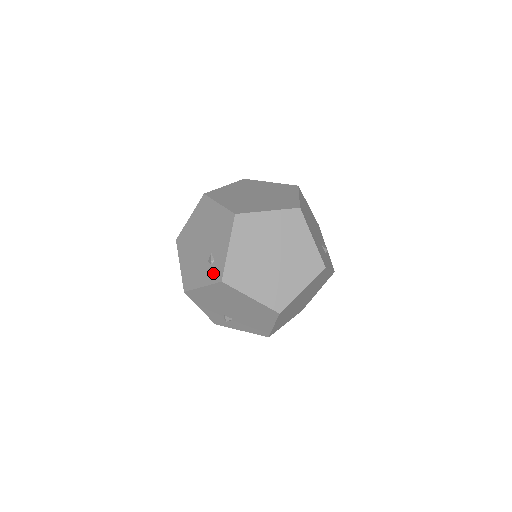
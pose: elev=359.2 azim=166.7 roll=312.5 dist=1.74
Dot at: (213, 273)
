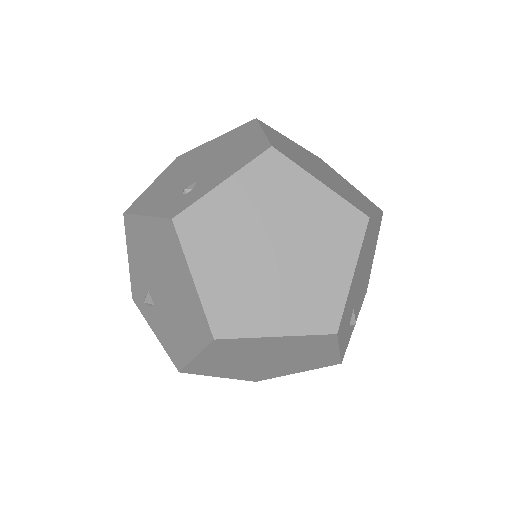
Dot at: (174, 204)
